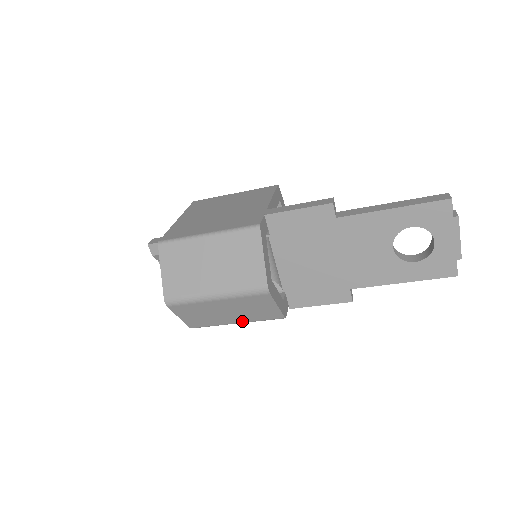
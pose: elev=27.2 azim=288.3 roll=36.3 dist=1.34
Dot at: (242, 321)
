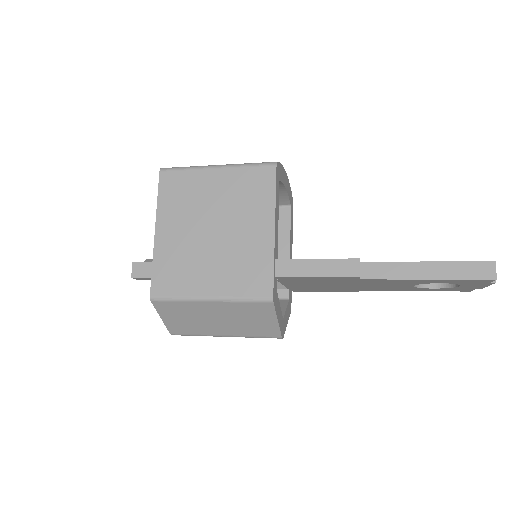
Dot at: occluded
